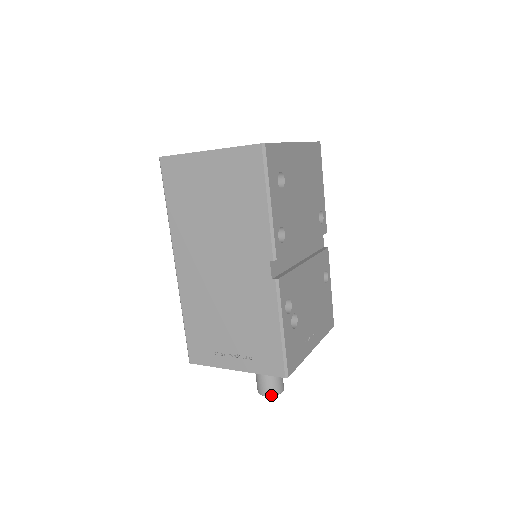
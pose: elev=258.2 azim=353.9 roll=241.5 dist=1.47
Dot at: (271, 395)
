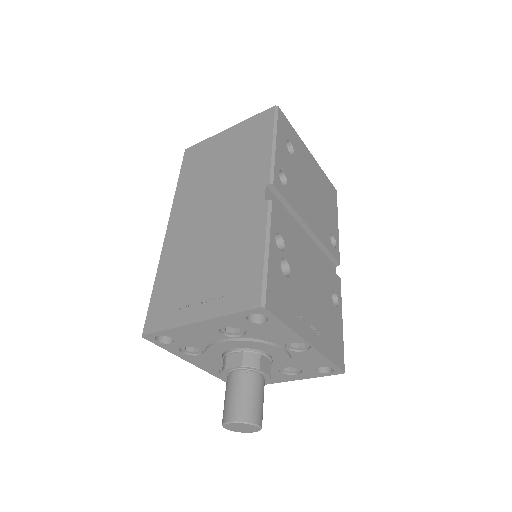
Dot at: (240, 420)
